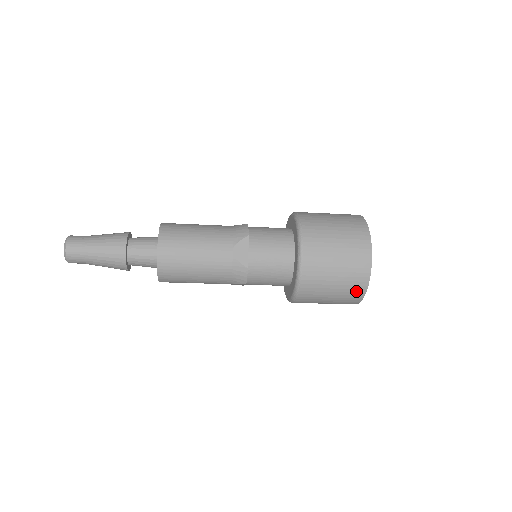
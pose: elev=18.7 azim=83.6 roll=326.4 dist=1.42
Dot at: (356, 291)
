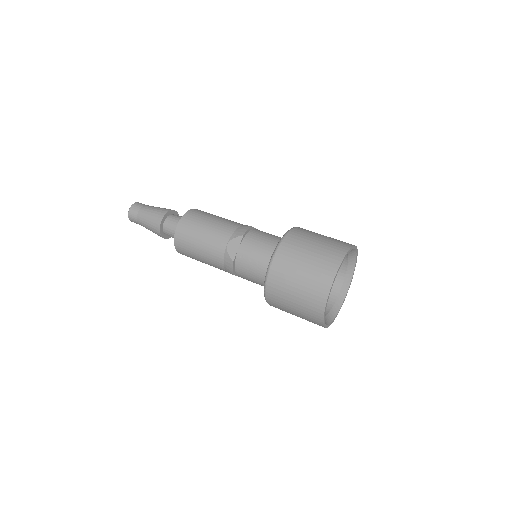
Dot at: (314, 313)
